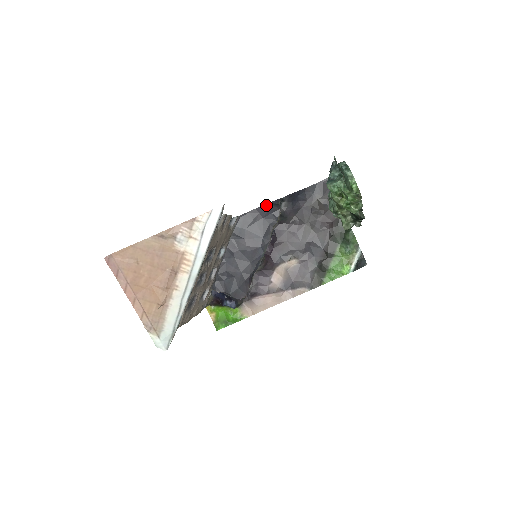
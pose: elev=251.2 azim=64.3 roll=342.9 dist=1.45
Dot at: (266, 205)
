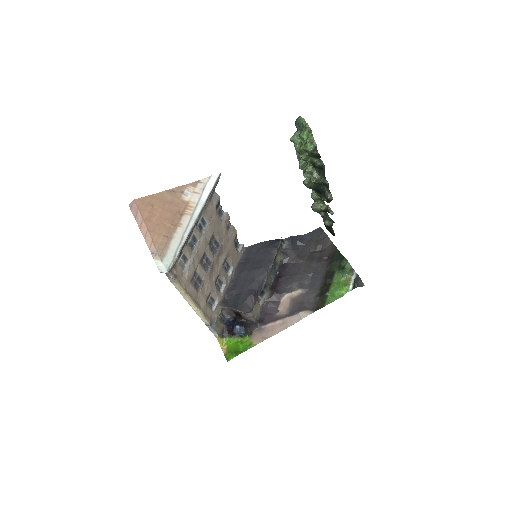
Dot at: (268, 241)
